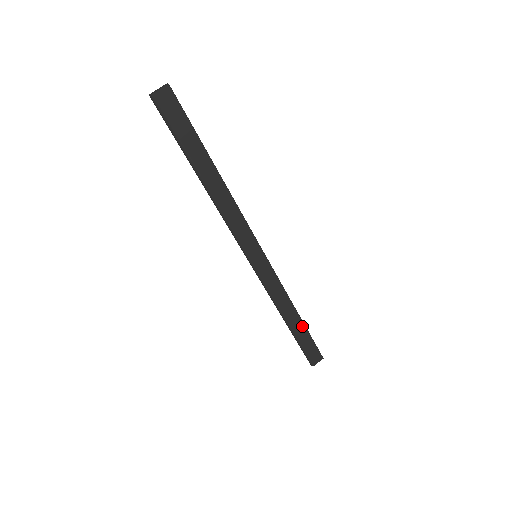
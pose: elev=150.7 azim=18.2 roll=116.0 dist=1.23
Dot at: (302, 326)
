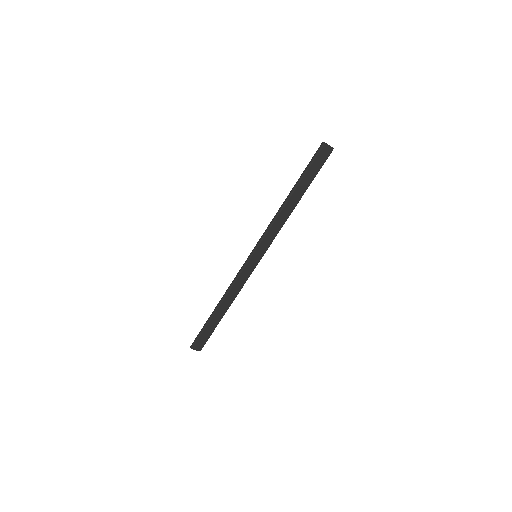
Dot at: (220, 319)
